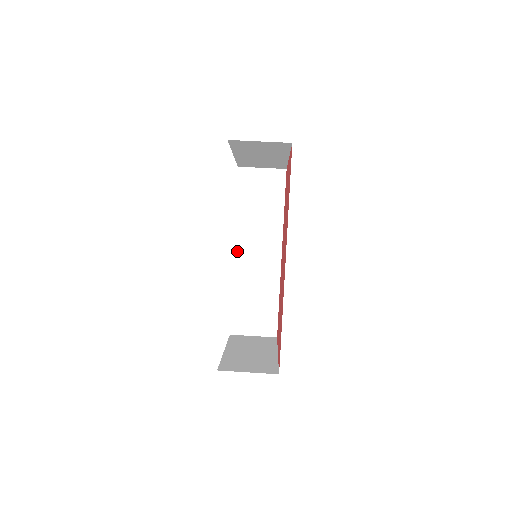
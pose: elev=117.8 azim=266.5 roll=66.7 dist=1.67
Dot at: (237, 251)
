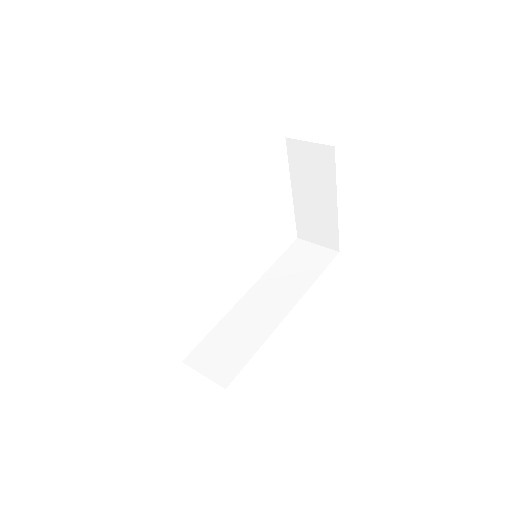
Dot at: (249, 294)
